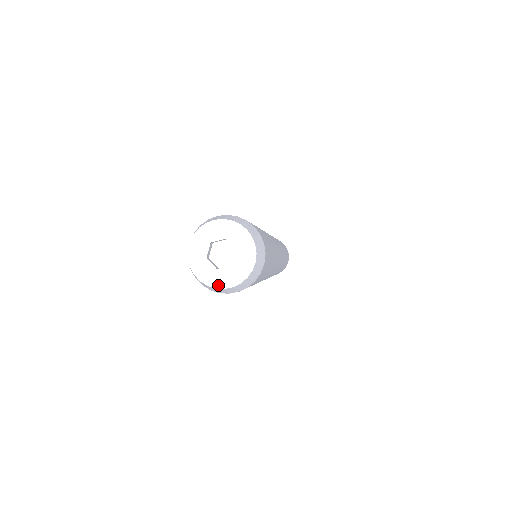
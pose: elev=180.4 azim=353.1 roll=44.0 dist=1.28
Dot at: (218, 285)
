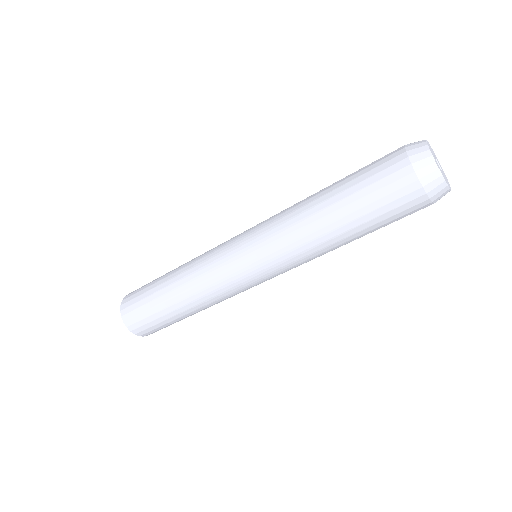
Dot at: (434, 158)
